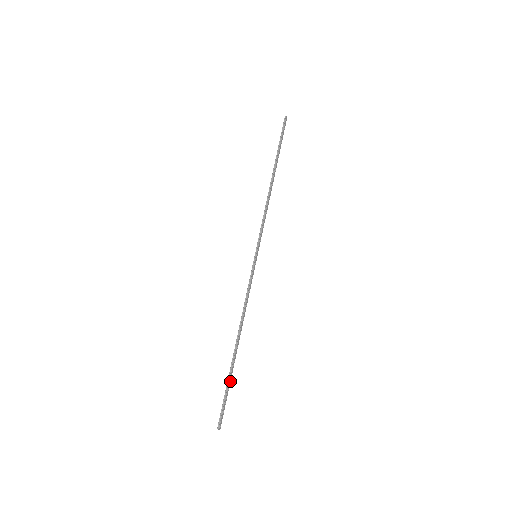
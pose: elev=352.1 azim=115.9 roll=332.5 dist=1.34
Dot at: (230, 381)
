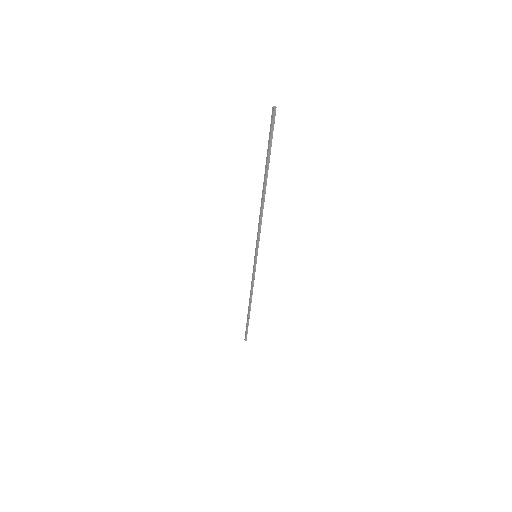
Dot at: (248, 322)
